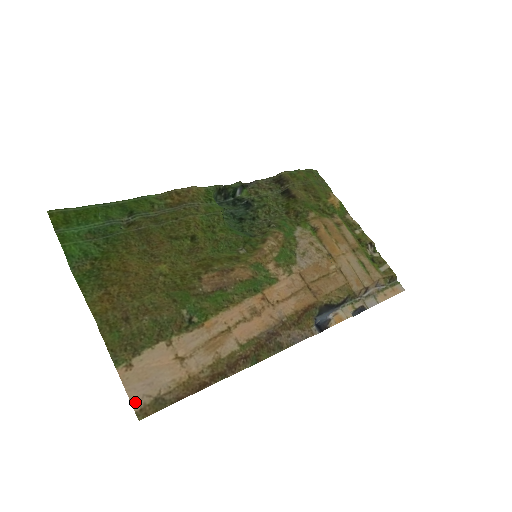
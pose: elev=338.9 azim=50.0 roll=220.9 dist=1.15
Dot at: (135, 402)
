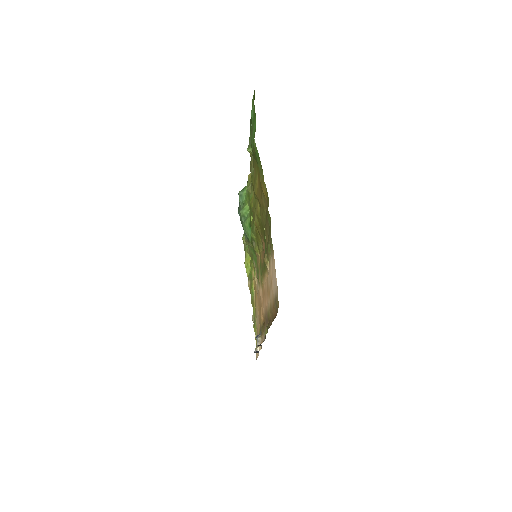
Dot at: (277, 286)
